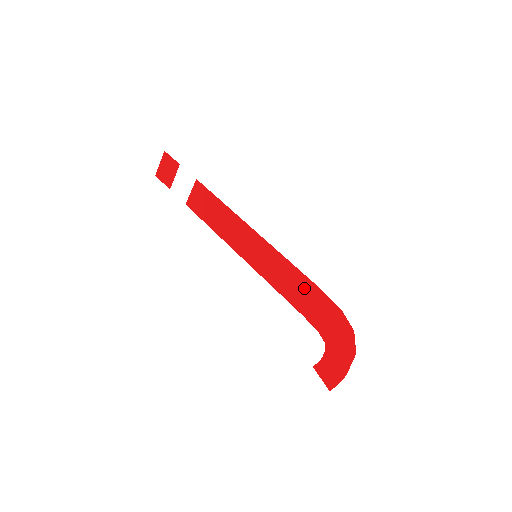
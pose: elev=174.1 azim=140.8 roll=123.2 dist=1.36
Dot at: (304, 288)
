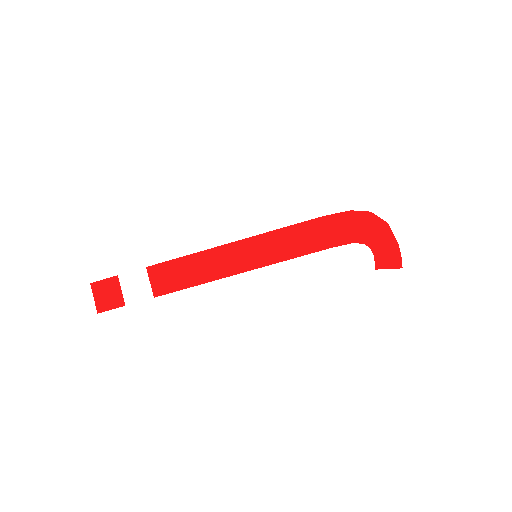
Dot at: (312, 230)
